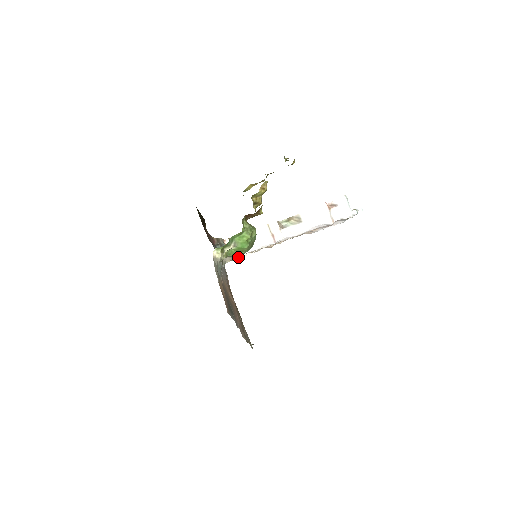
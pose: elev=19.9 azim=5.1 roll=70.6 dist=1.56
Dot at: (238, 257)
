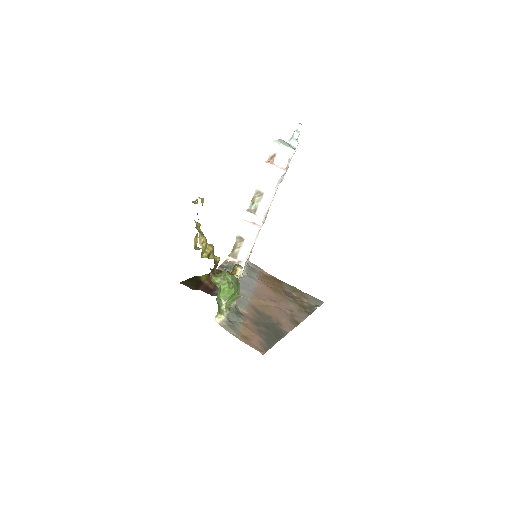
Dot at: (237, 297)
